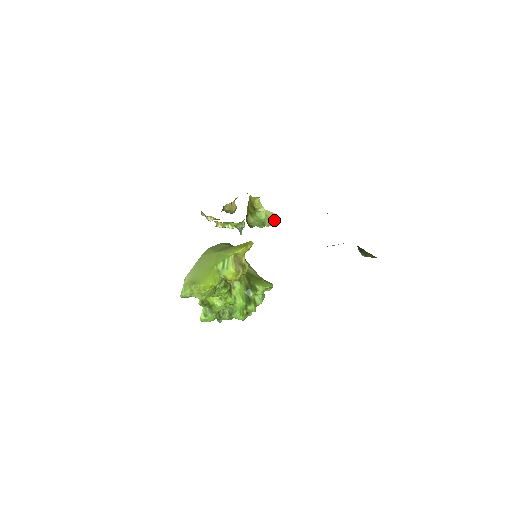
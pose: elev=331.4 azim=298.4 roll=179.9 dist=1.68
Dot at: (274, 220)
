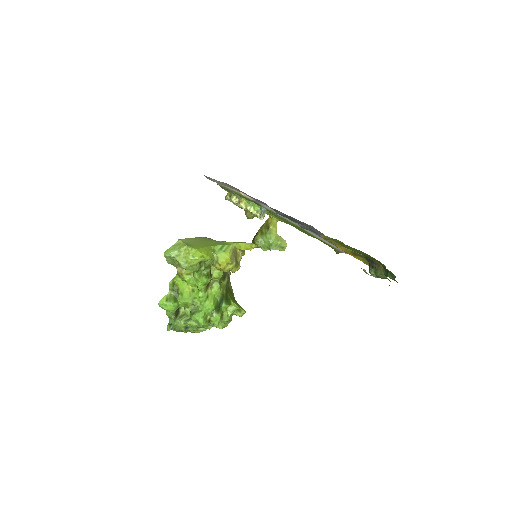
Dot at: (282, 244)
